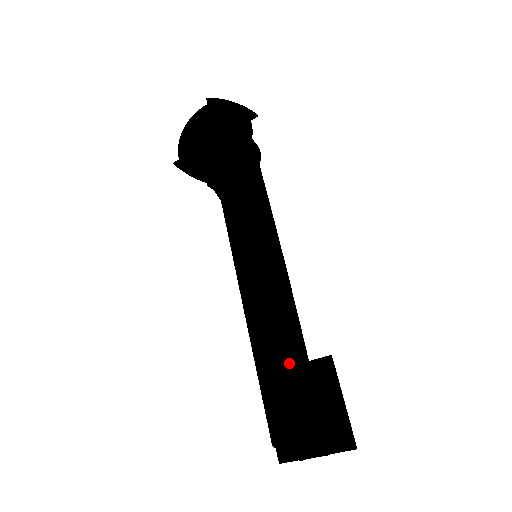
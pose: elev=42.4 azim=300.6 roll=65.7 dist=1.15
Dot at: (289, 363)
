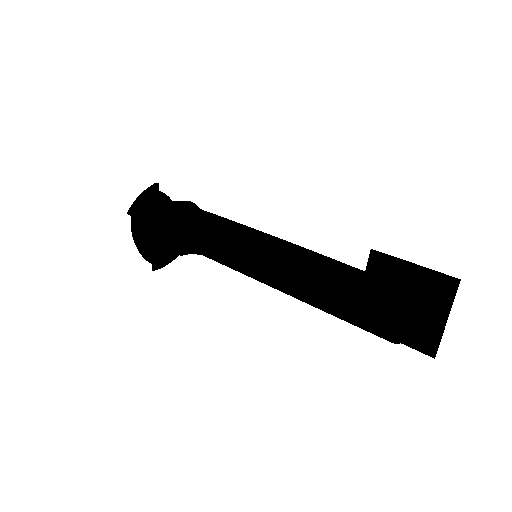
Dot at: (356, 289)
